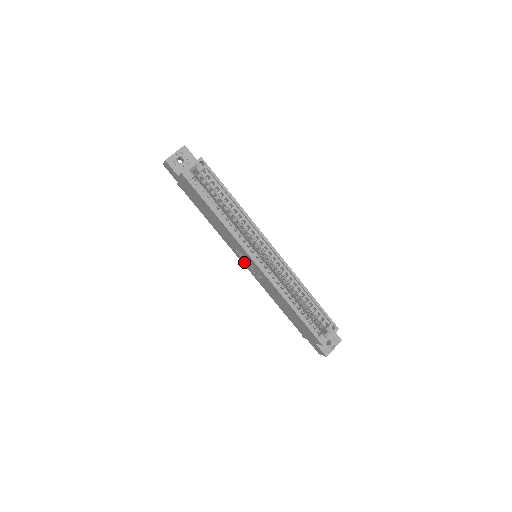
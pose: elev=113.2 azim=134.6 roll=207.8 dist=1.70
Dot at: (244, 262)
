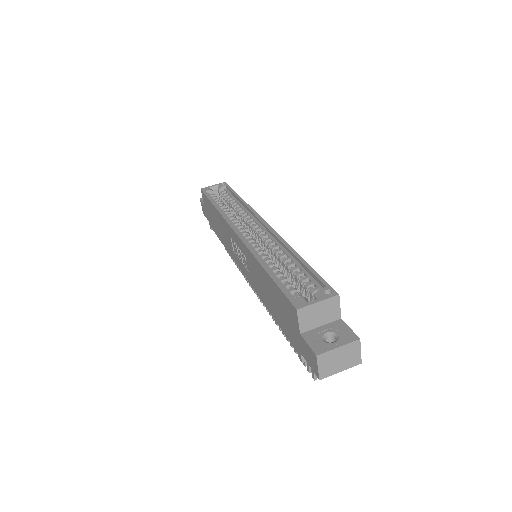
Dot at: (241, 265)
